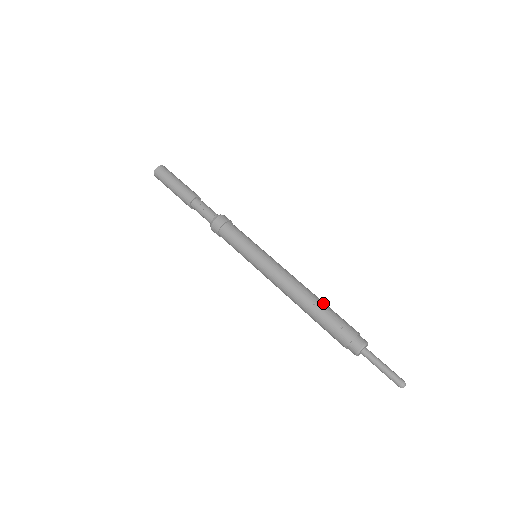
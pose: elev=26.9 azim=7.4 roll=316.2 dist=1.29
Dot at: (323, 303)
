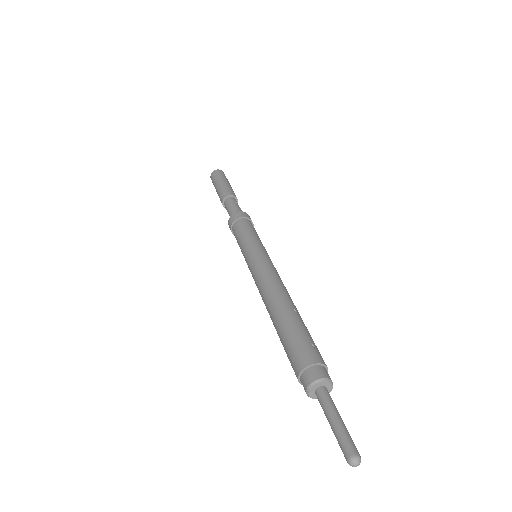
Dot at: (303, 322)
